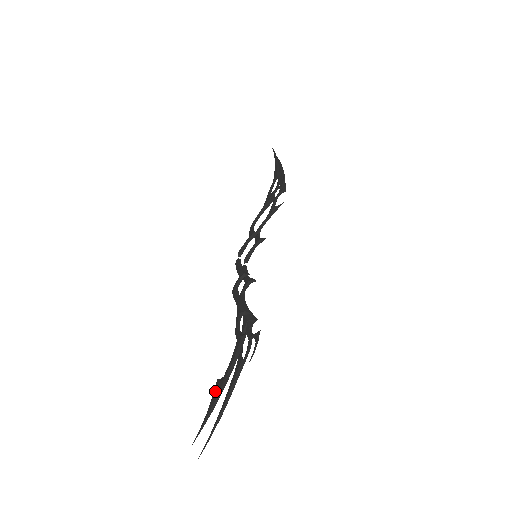
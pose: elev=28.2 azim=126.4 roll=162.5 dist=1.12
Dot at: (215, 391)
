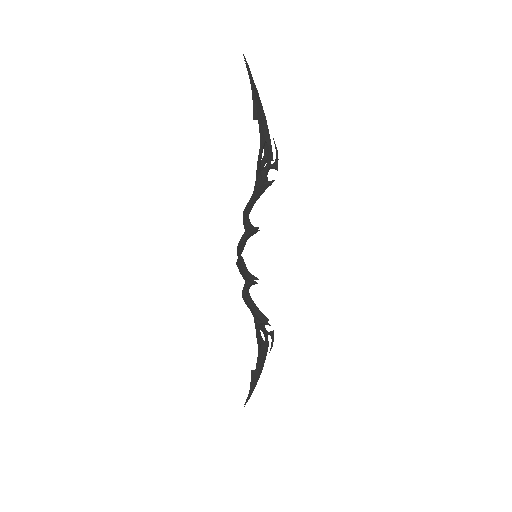
Dot at: (252, 379)
